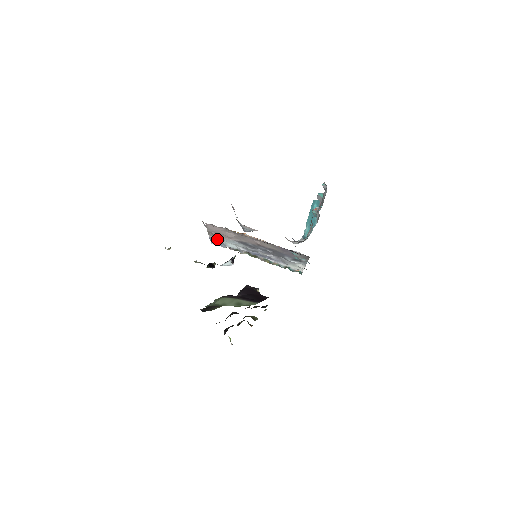
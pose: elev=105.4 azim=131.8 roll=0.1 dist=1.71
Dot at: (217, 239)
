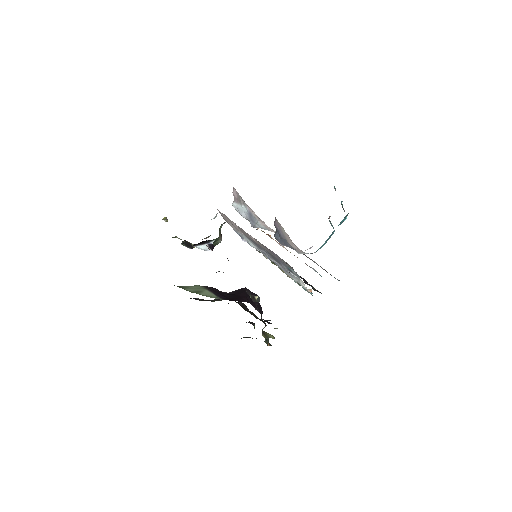
Dot at: occluded
